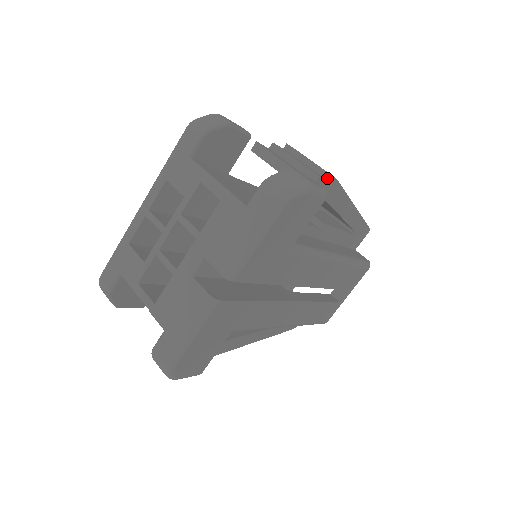
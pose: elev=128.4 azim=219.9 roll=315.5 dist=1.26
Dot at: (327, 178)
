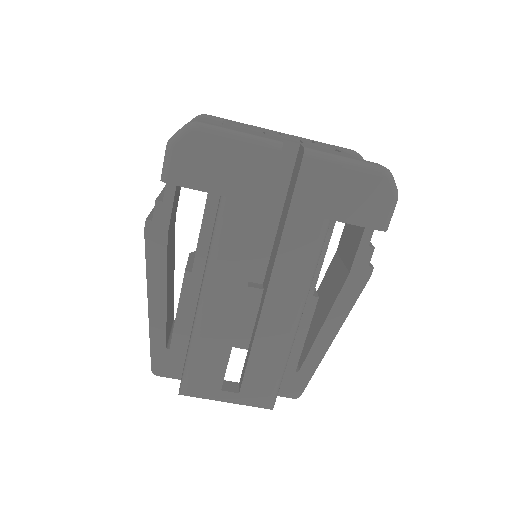
Dot at: (369, 265)
